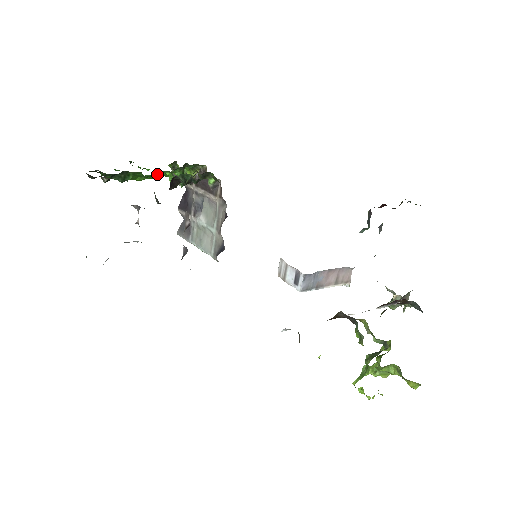
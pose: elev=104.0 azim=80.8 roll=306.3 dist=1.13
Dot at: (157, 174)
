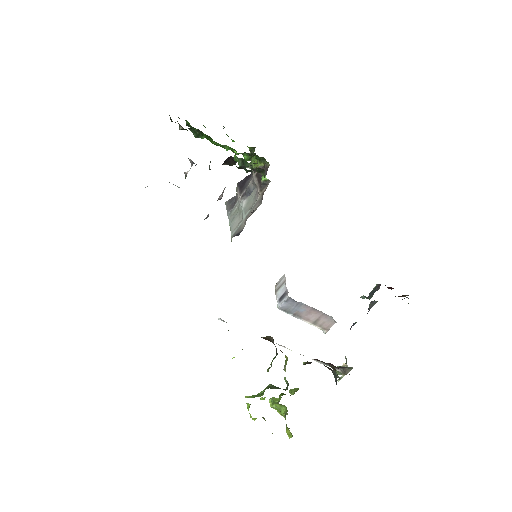
Dot at: (227, 147)
